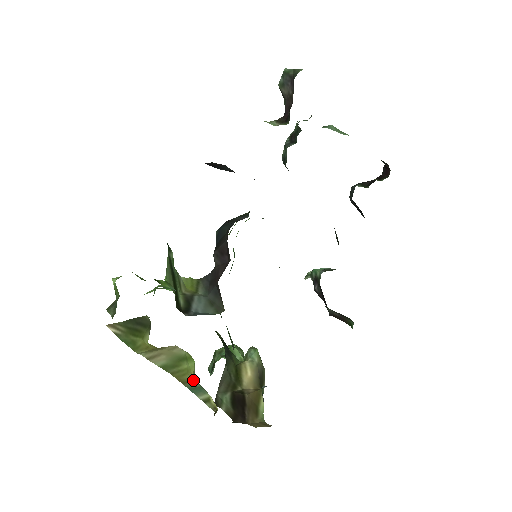
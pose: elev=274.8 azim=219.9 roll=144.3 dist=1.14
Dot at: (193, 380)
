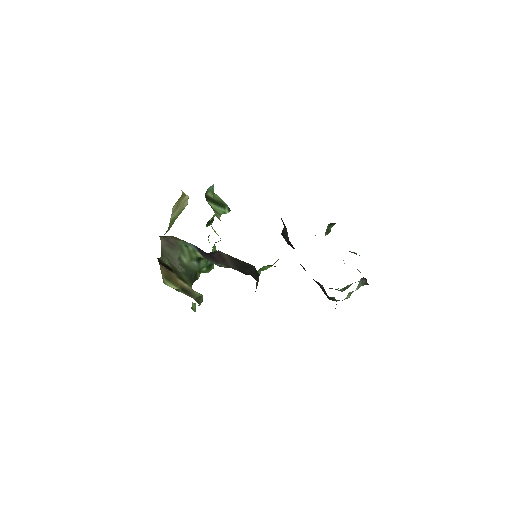
Dot at: occluded
